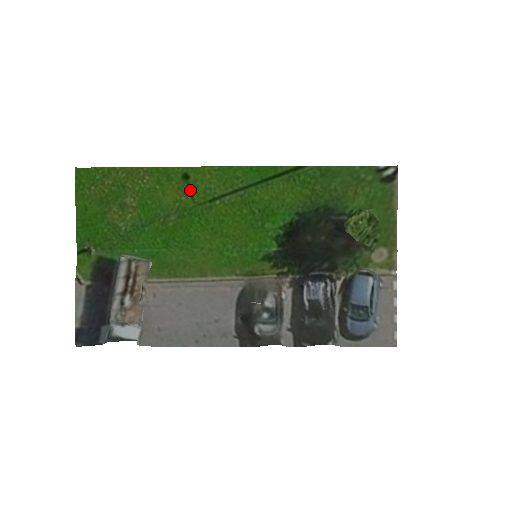
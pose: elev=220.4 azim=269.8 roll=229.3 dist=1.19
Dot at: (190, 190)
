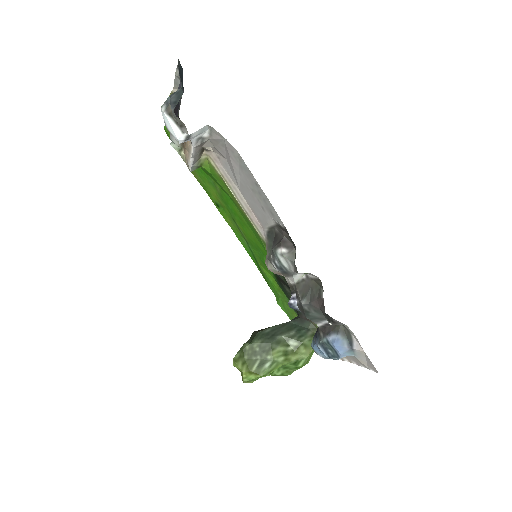
Dot at: (222, 206)
